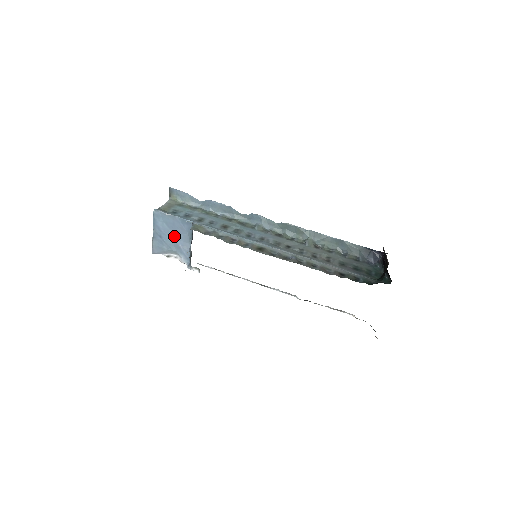
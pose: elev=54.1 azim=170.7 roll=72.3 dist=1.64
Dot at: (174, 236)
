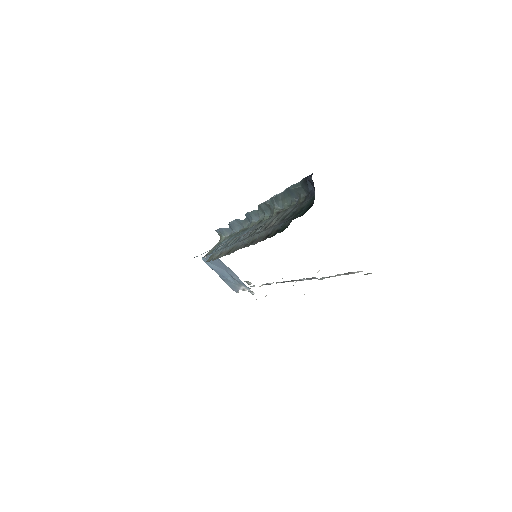
Dot at: (226, 271)
